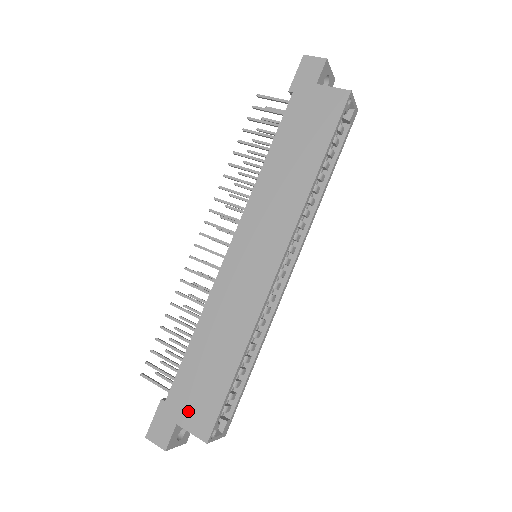
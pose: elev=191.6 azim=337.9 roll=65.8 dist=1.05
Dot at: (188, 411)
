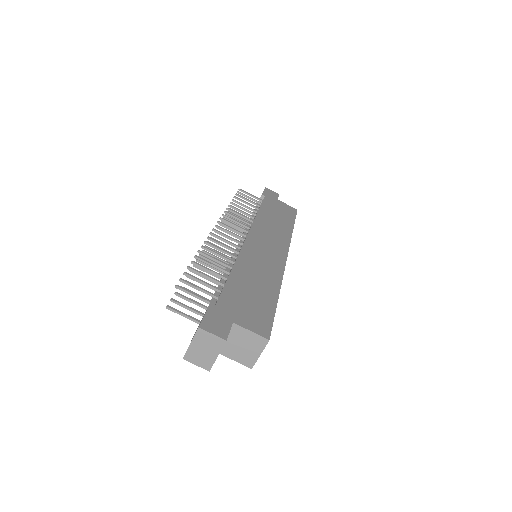
Dot at: (243, 315)
